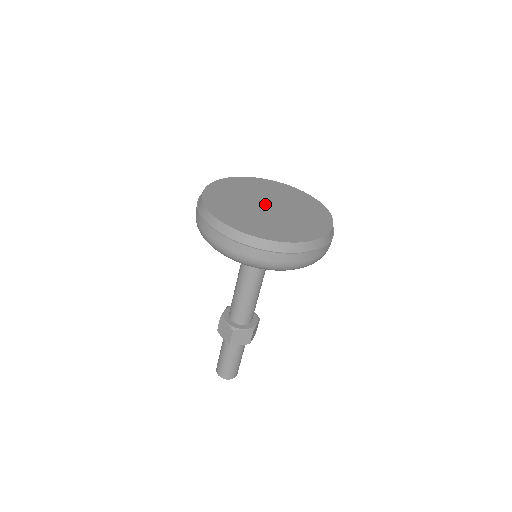
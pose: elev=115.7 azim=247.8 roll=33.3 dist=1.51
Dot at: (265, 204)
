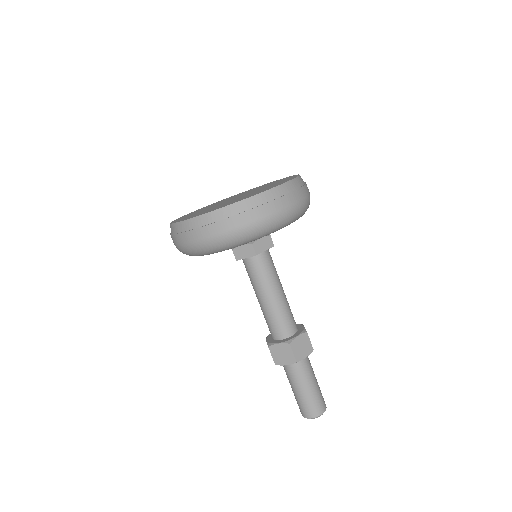
Dot at: occluded
